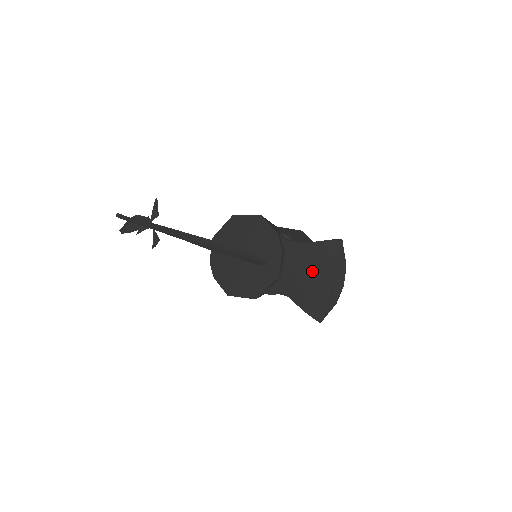
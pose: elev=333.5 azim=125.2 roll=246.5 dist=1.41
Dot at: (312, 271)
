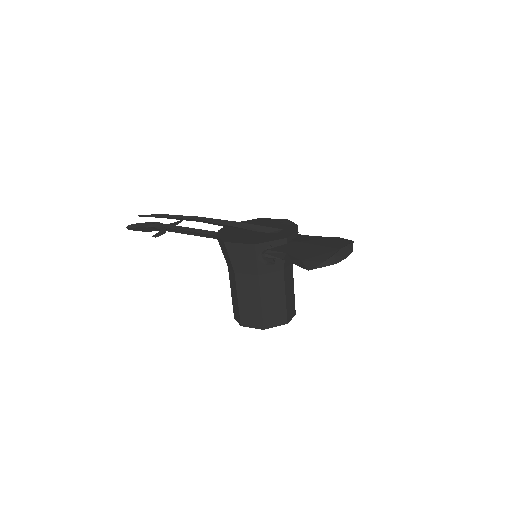
Dot at: (320, 243)
